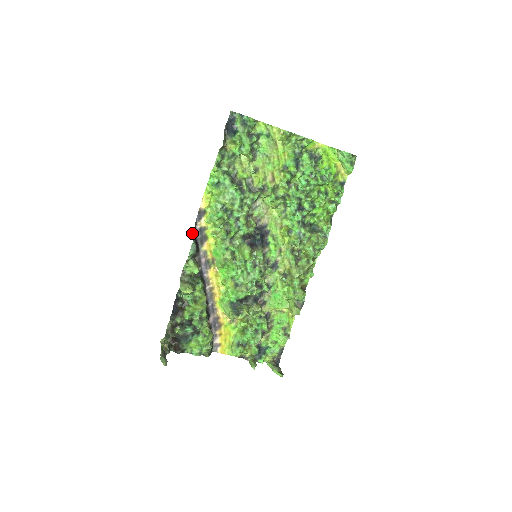
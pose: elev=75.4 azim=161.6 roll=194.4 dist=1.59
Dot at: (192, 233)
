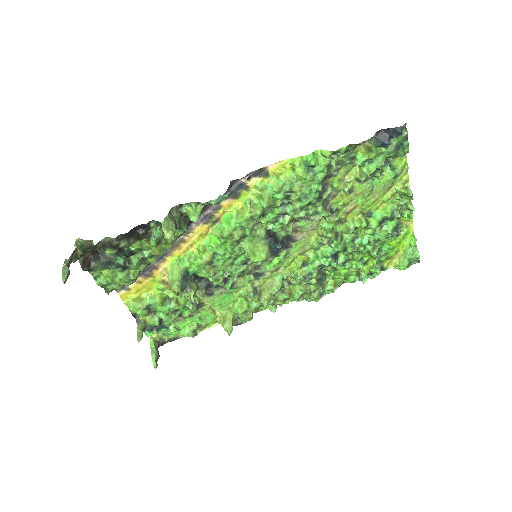
Dot at: (232, 180)
